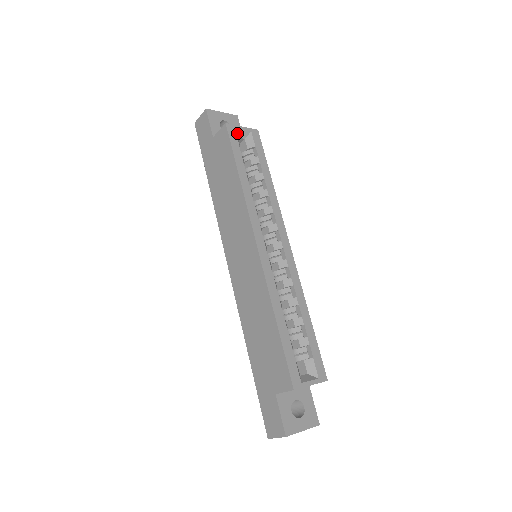
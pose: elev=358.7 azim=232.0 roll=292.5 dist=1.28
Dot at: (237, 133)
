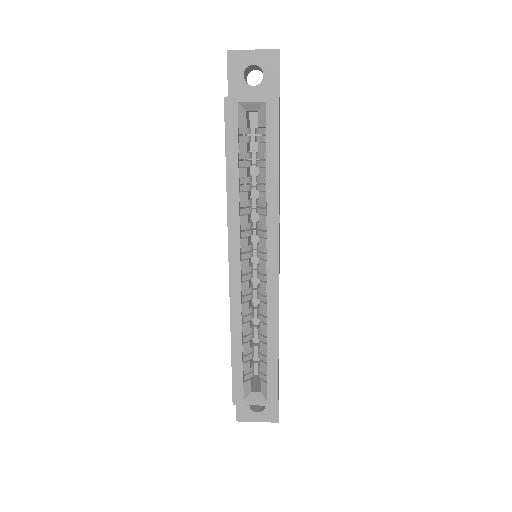
Dot at: (244, 106)
